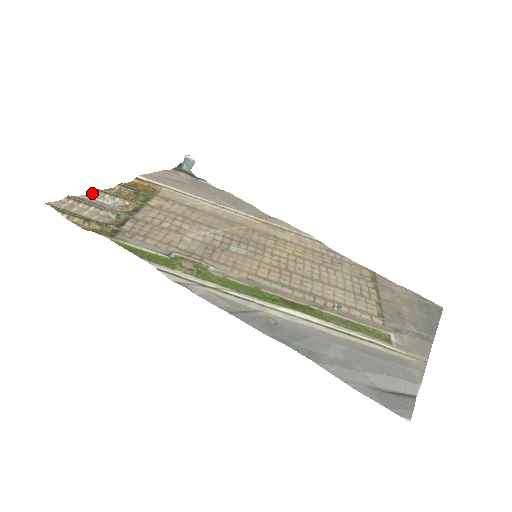
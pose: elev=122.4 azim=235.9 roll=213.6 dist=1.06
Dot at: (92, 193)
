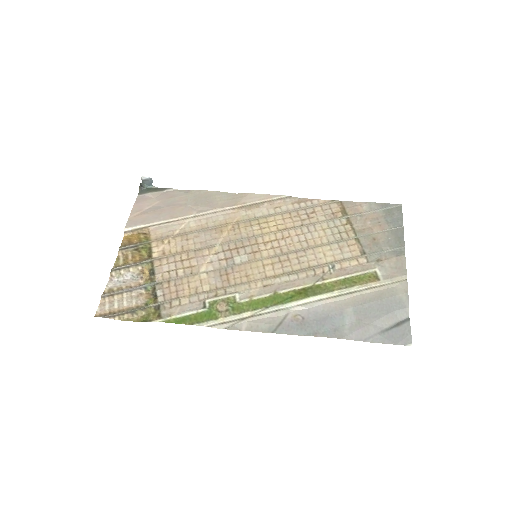
Dot at: (111, 276)
